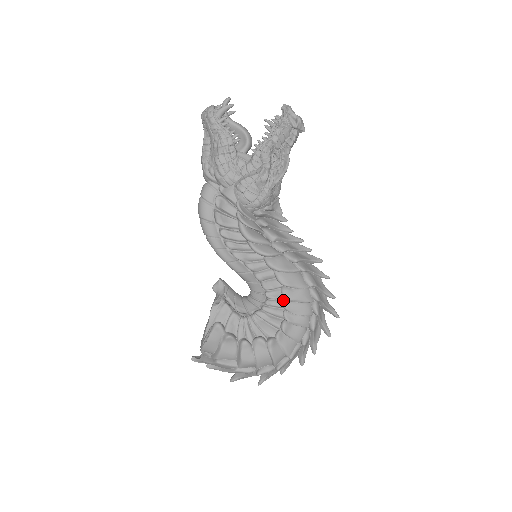
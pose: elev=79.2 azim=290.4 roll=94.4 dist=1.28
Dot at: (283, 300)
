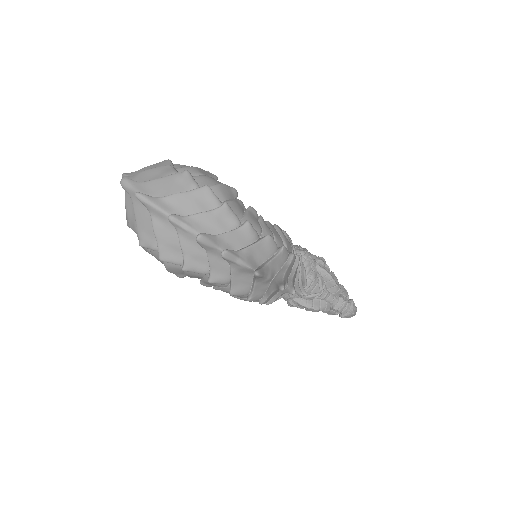
Dot at: occluded
